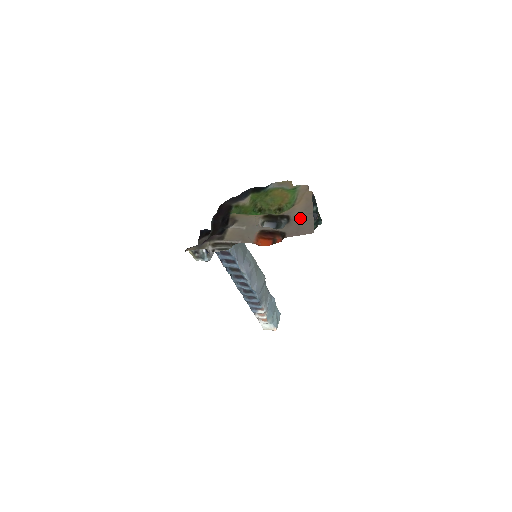
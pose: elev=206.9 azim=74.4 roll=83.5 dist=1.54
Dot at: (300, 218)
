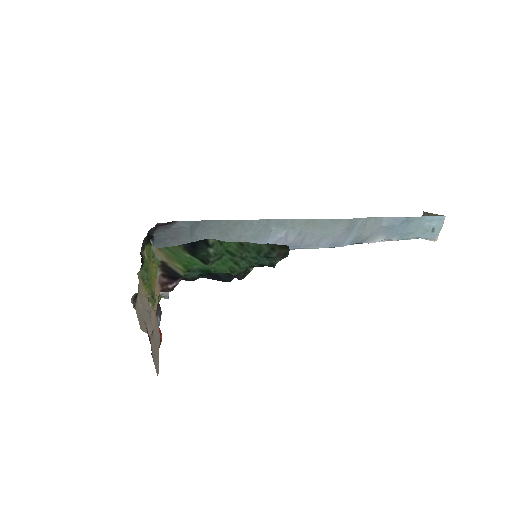
Dot at: (155, 336)
